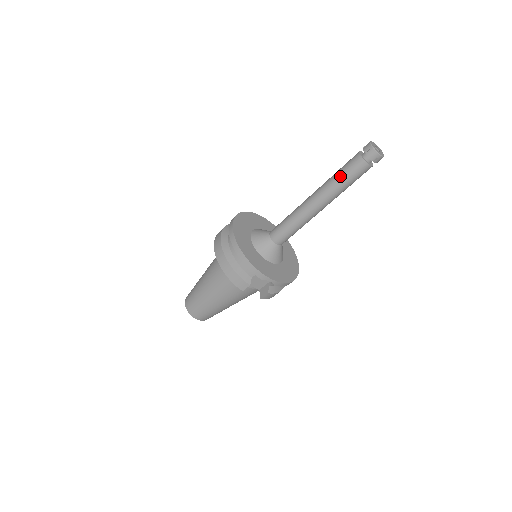
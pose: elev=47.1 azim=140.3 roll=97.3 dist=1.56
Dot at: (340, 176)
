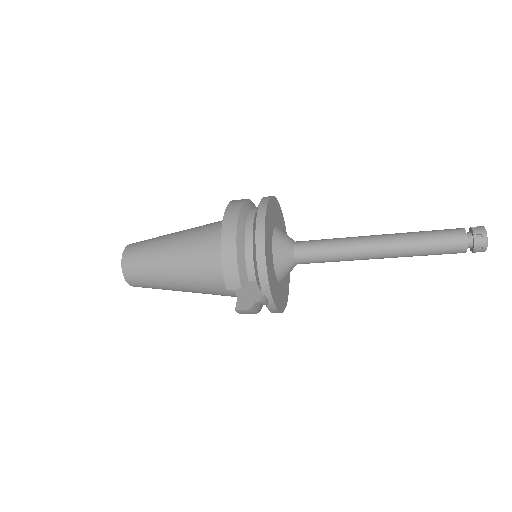
Dot at: (428, 239)
